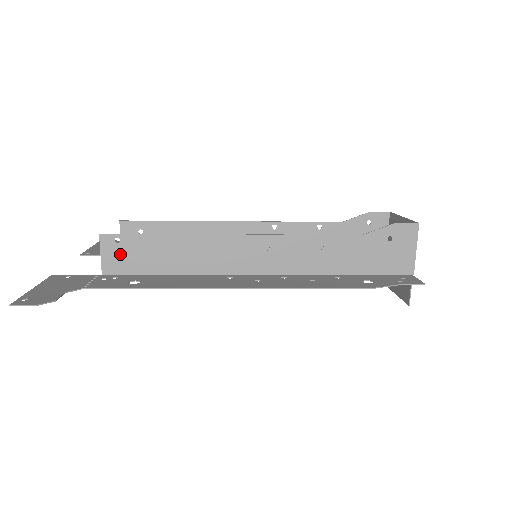
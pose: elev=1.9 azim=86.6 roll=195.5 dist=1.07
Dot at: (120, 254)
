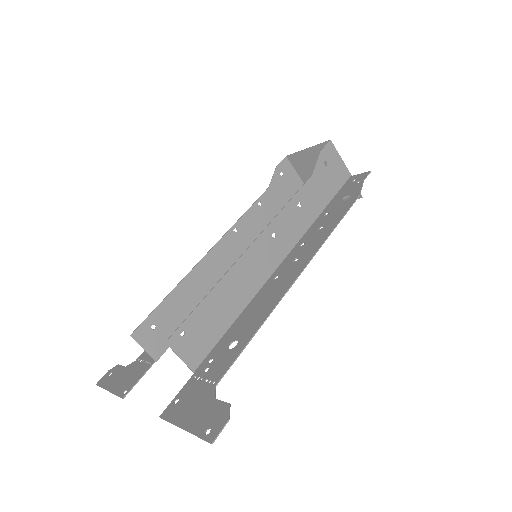
Dot at: (193, 342)
